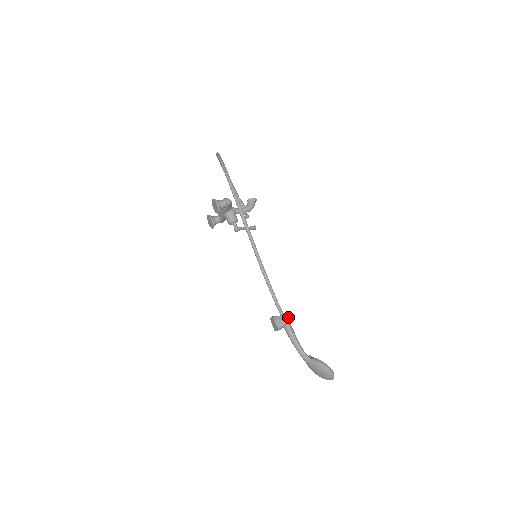
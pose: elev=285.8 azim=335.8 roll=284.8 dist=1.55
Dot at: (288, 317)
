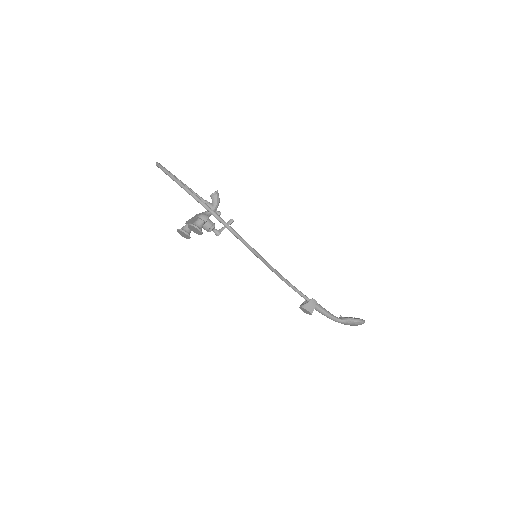
Dot at: (314, 299)
